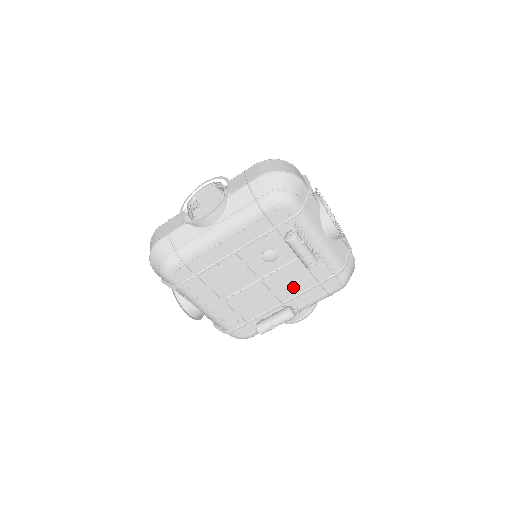
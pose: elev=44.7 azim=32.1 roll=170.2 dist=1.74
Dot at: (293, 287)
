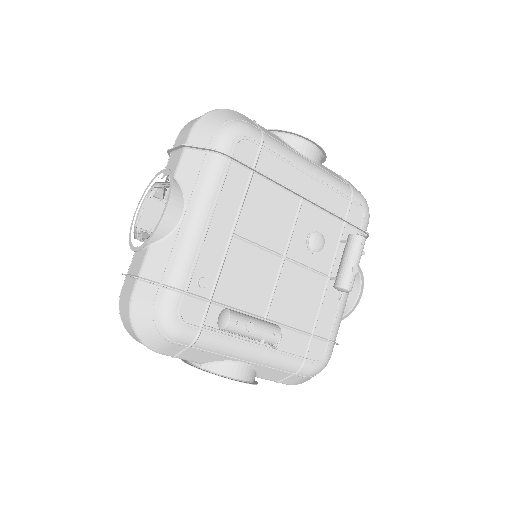
Dot at: (292, 309)
